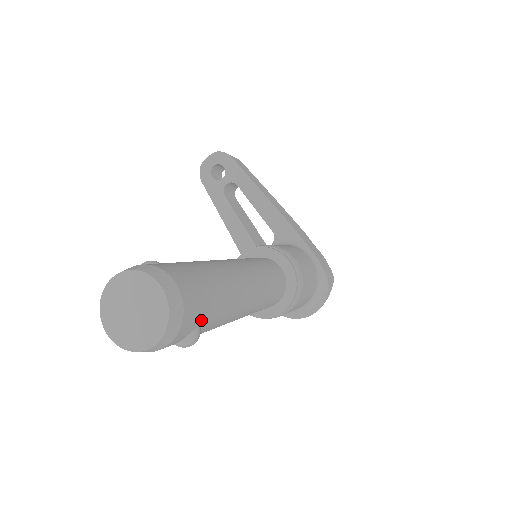
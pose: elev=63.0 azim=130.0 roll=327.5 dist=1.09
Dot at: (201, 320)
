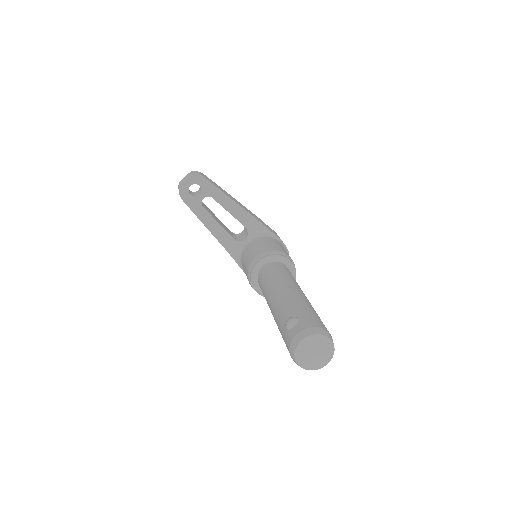
Dot at: occluded
